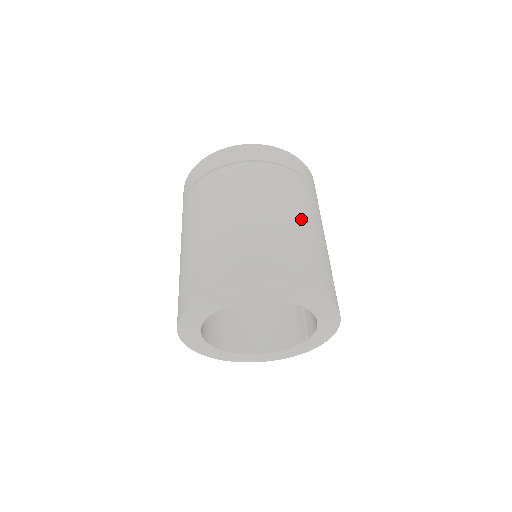
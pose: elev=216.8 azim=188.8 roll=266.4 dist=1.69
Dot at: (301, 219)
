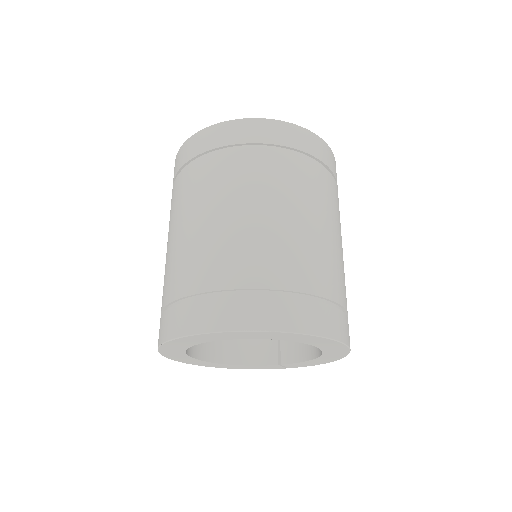
Dot at: (342, 251)
